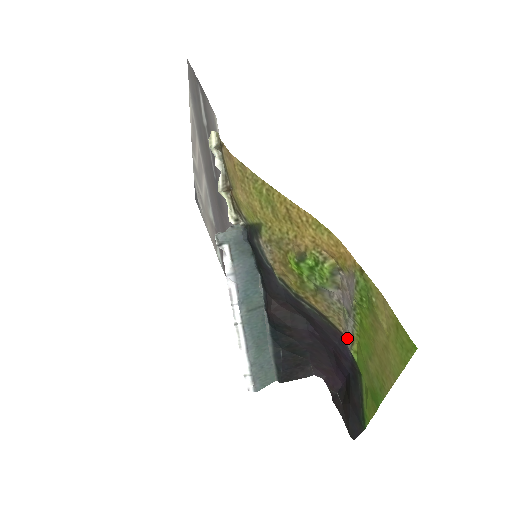
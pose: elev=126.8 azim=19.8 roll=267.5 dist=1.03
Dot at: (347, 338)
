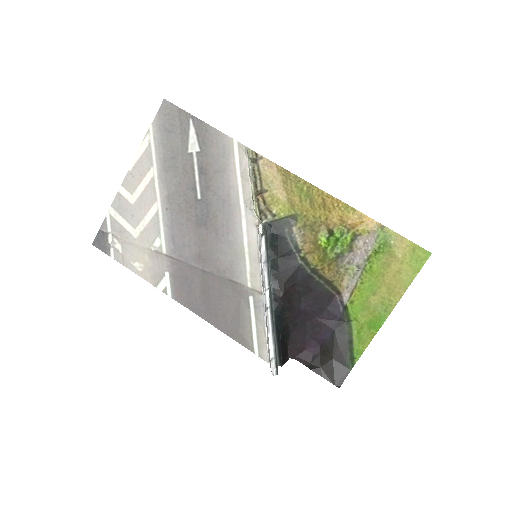
Dot at: (345, 294)
